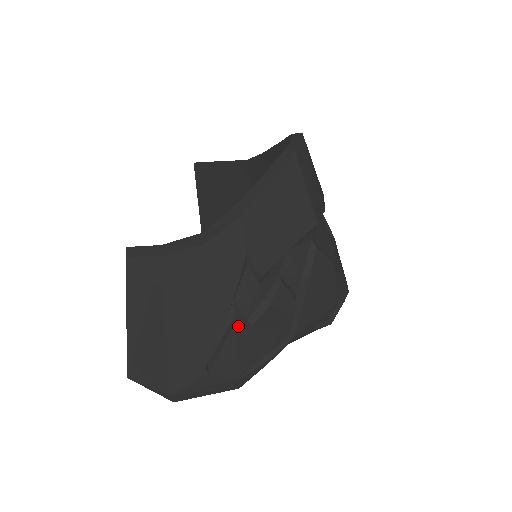
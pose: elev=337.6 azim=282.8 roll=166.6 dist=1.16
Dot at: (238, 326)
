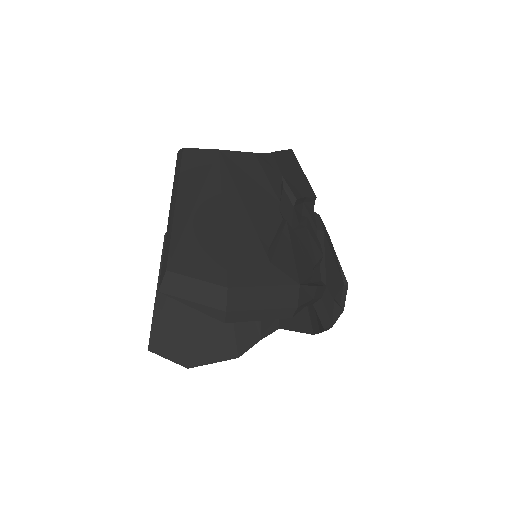
Dot at: (289, 226)
